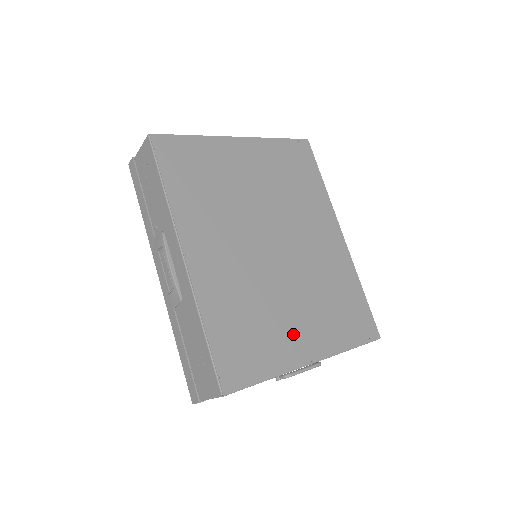
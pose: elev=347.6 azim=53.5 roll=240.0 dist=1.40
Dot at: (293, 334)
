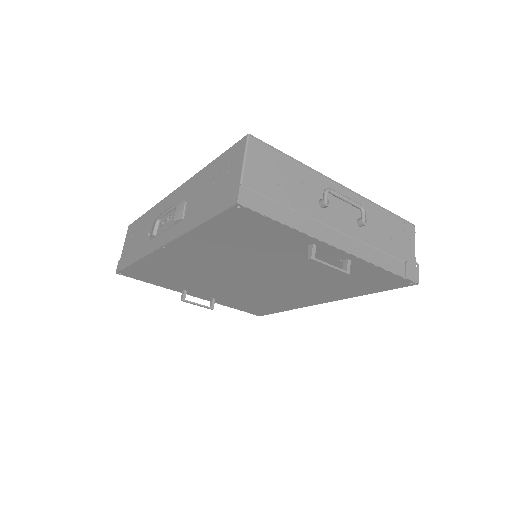
Dot at: occluded
